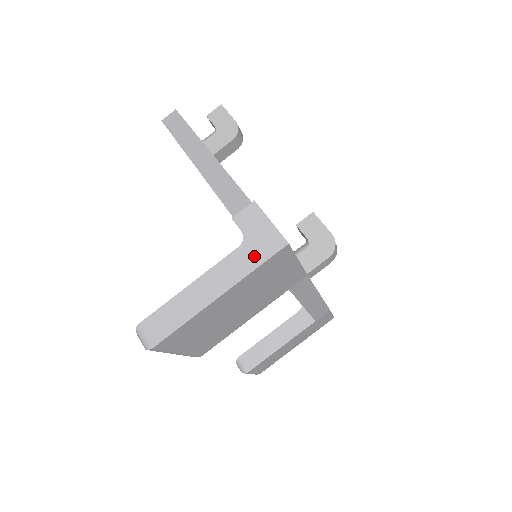
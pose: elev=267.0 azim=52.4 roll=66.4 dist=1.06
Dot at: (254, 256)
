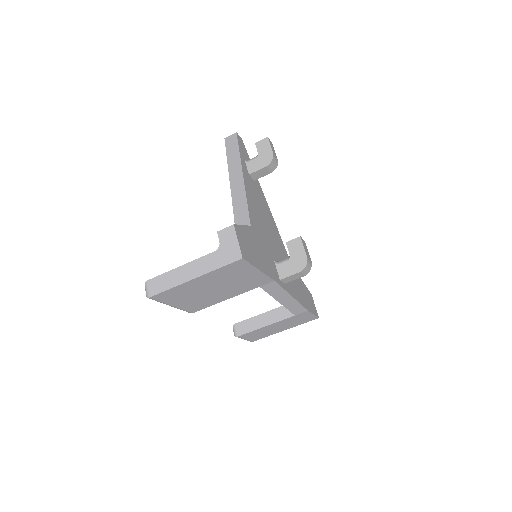
Dot at: (221, 260)
